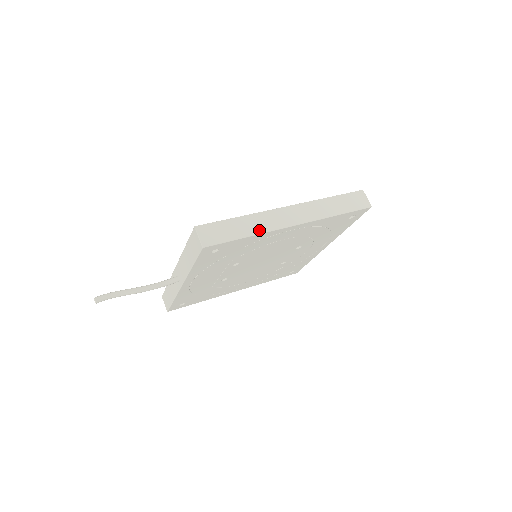
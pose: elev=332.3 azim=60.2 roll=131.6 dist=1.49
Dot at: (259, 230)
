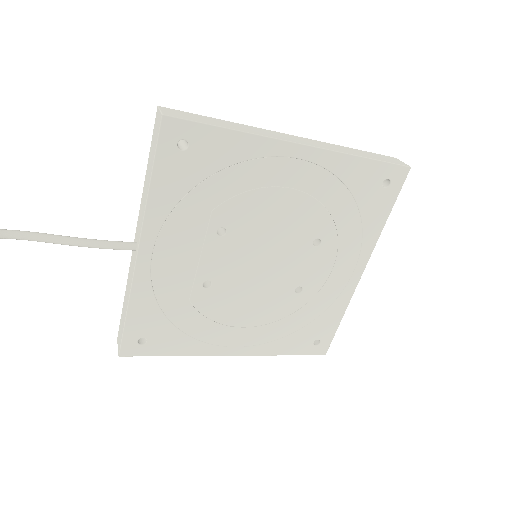
Dot at: (249, 131)
